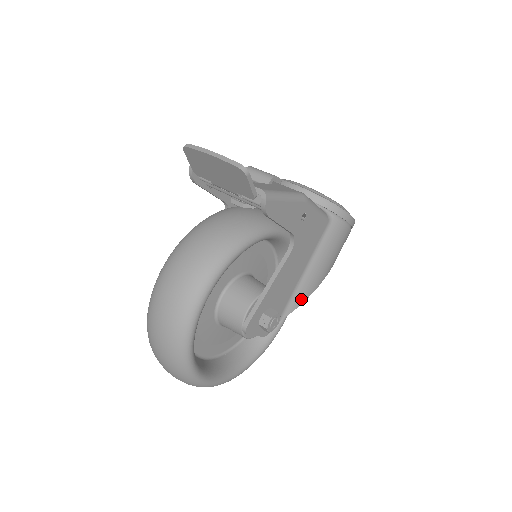
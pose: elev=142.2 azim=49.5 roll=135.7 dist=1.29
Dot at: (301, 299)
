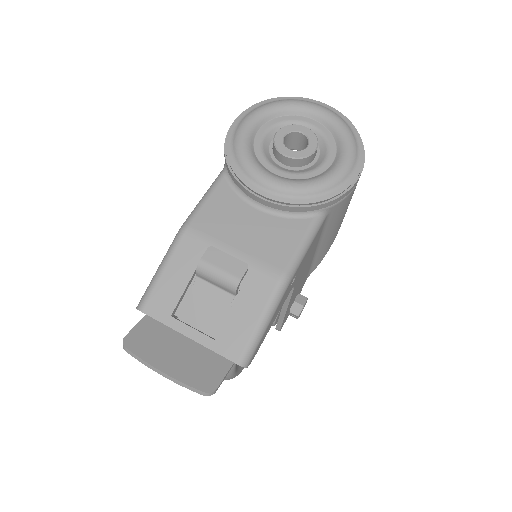
Dot at: (322, 256)
